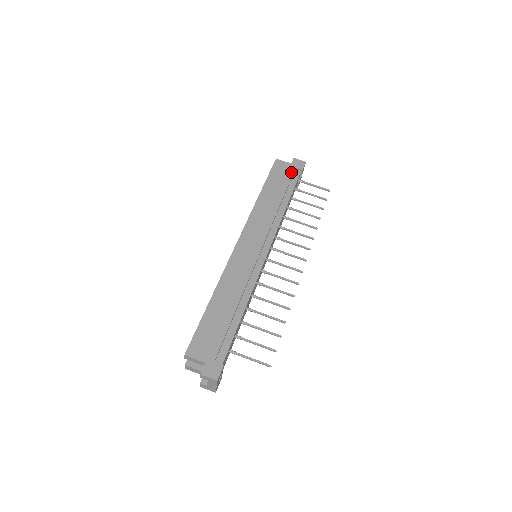
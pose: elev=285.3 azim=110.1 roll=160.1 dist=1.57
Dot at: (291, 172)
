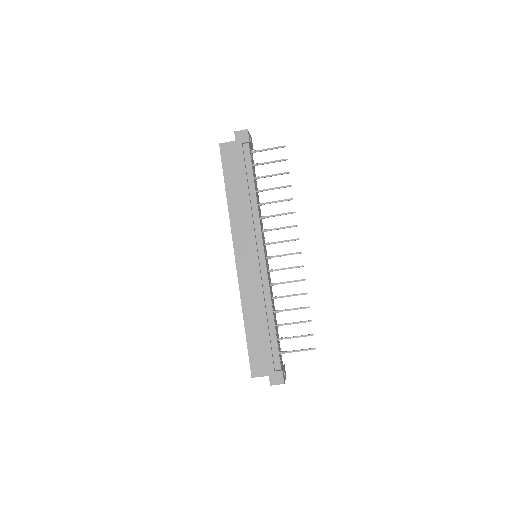
Dot at: (240, 152)
